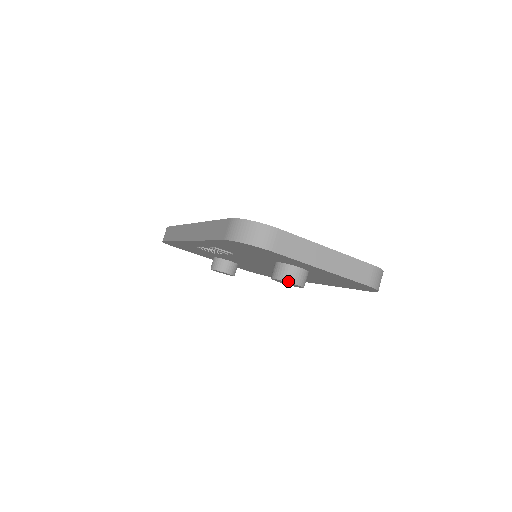
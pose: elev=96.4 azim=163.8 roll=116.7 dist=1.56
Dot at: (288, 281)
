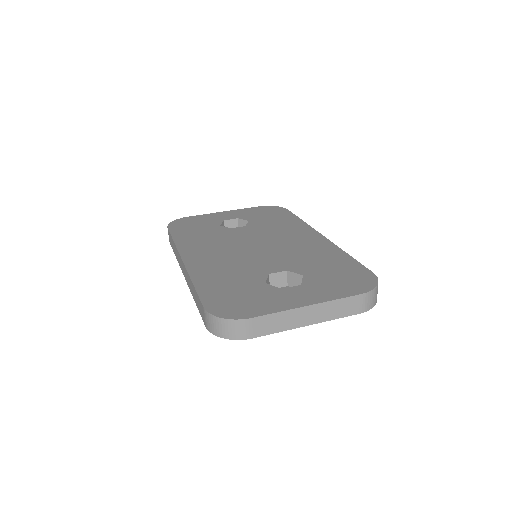
Dot at: occluded
